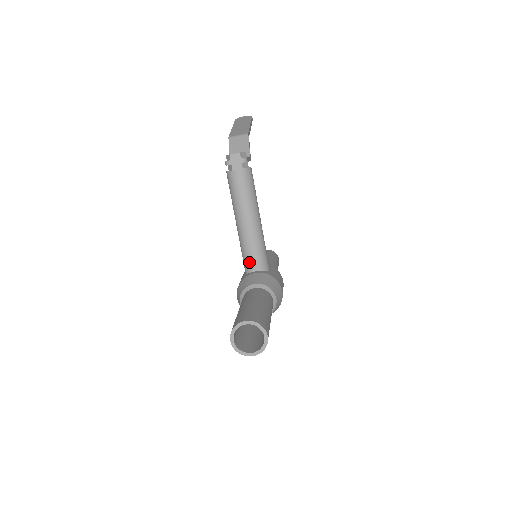
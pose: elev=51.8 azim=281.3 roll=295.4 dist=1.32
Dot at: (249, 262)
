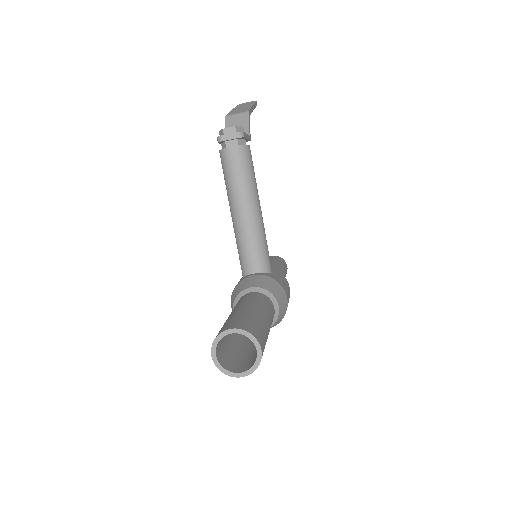
Dot at: (246, 262)
